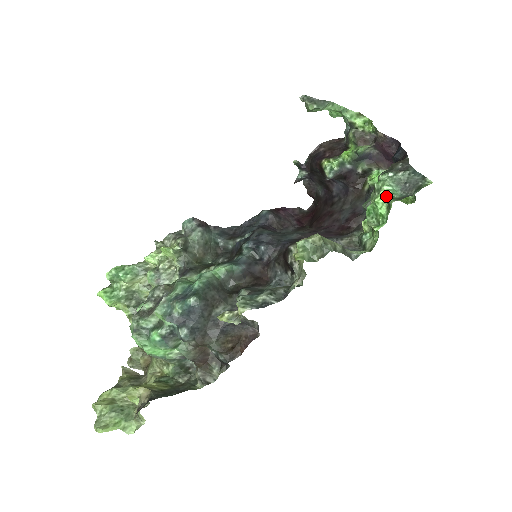
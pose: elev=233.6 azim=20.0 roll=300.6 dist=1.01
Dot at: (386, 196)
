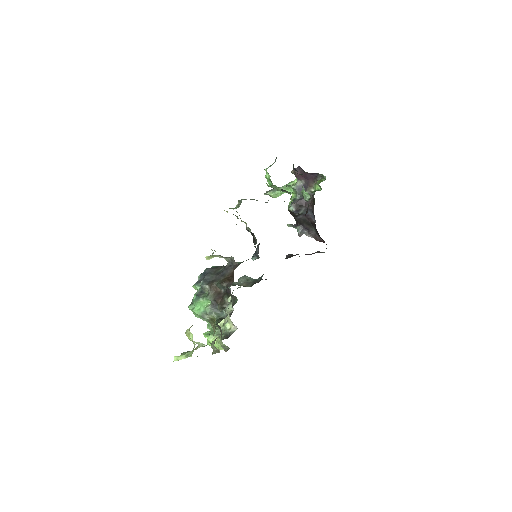
Dot at: occluded
